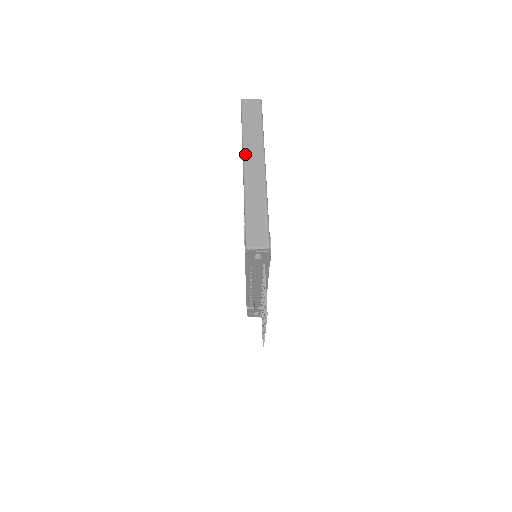
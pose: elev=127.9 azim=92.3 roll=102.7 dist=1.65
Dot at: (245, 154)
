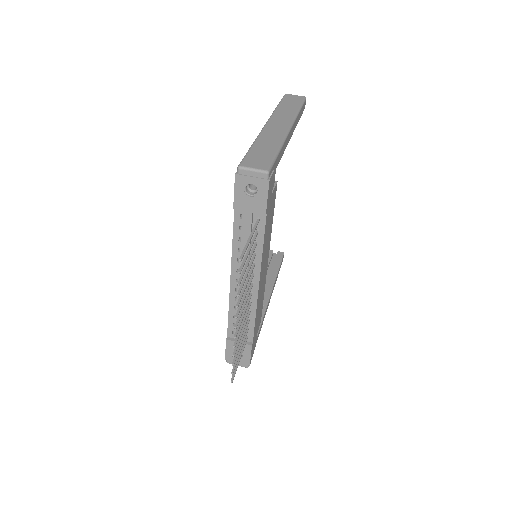
Dot at: (272, 117)
